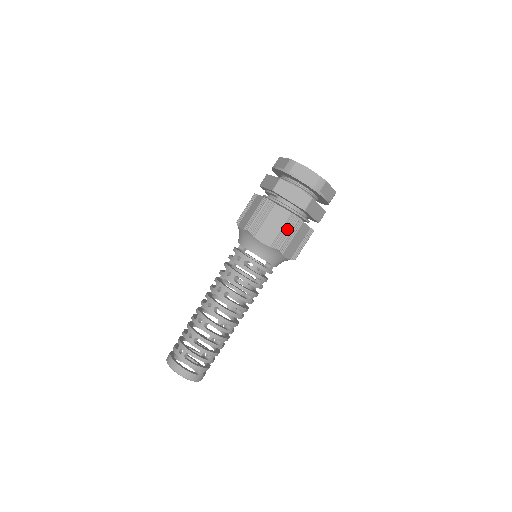
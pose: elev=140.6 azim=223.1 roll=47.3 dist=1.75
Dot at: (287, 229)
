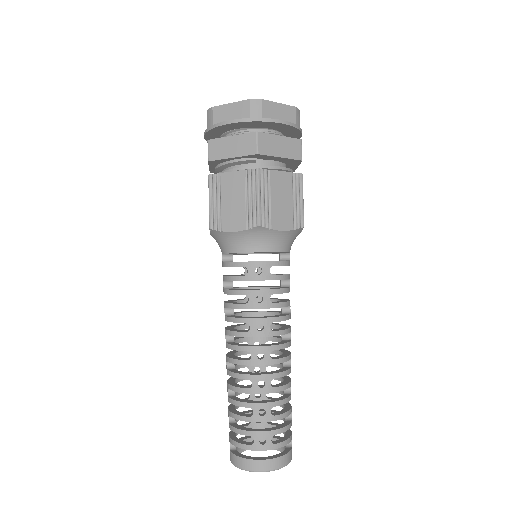
Dot at: (298, 195)
